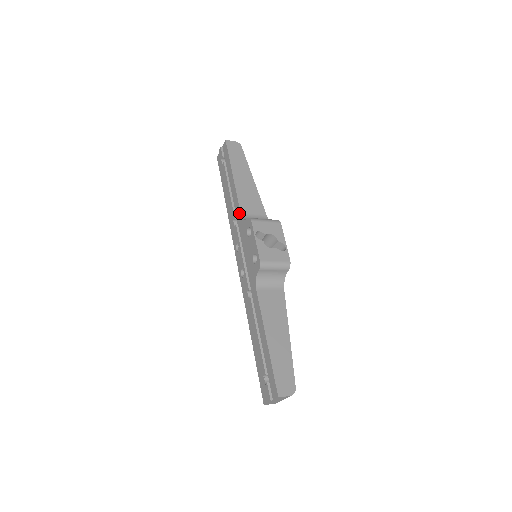
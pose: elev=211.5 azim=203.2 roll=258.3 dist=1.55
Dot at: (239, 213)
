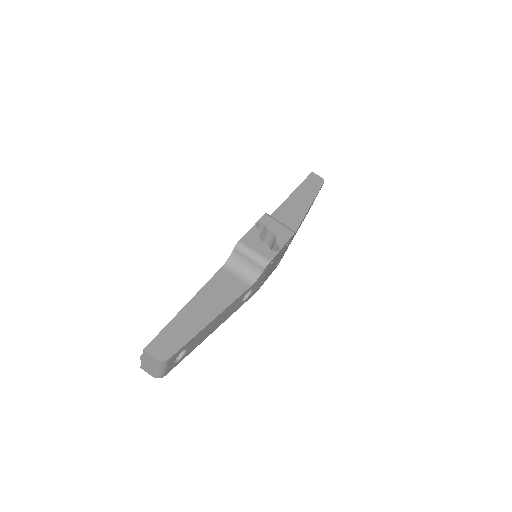
Dot at: occluded
